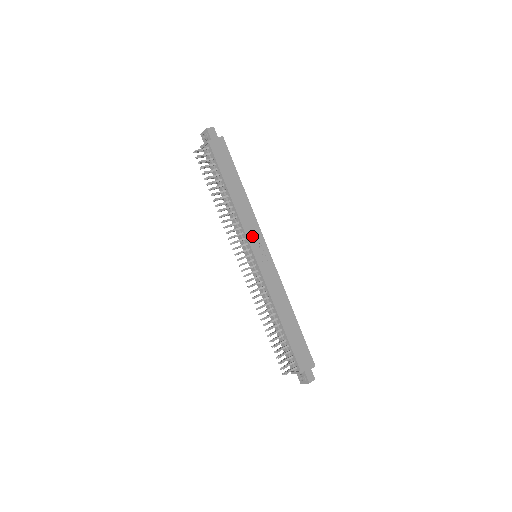
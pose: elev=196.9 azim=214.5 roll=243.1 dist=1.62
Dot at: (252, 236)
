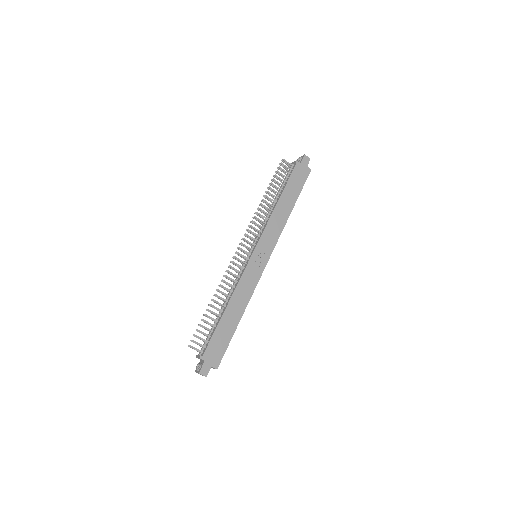
Dot at: (266, 239)
